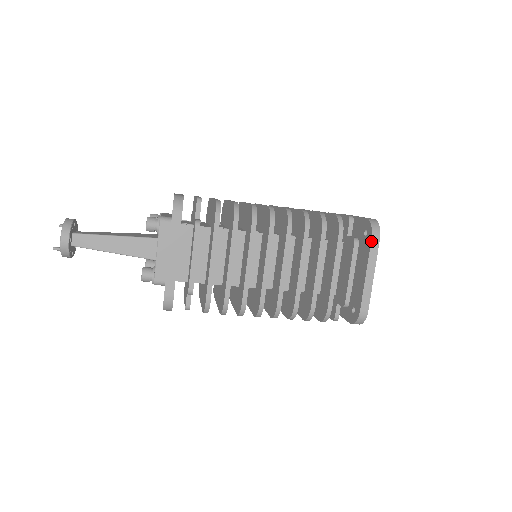
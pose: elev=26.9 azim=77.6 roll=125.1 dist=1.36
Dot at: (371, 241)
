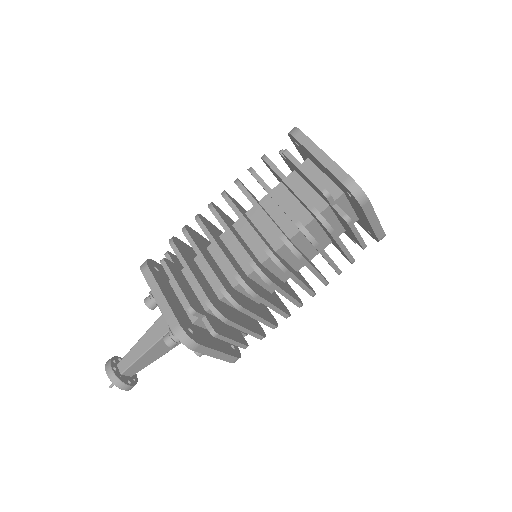
Dot at: (295, 138)
